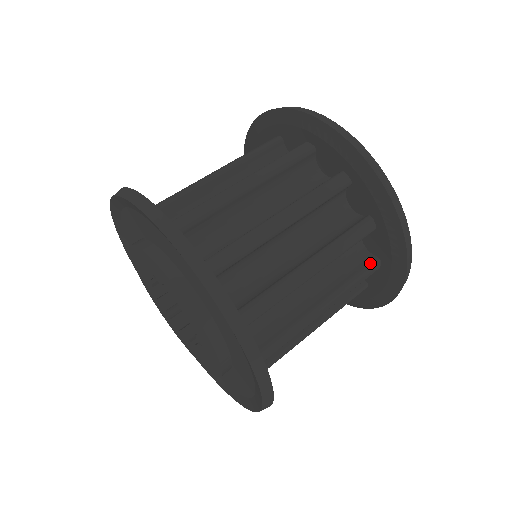
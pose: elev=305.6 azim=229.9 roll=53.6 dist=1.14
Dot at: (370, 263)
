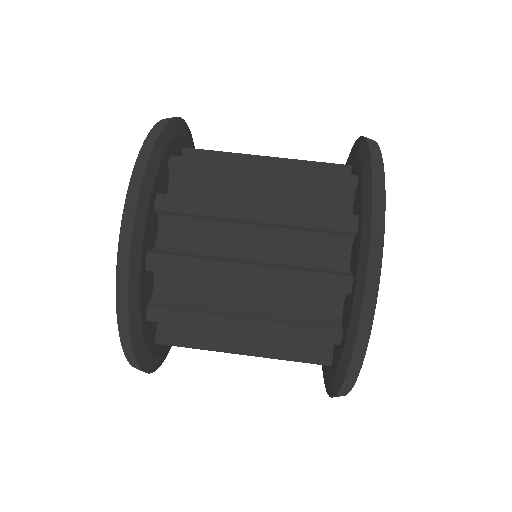
Dot at: (320, 358)
